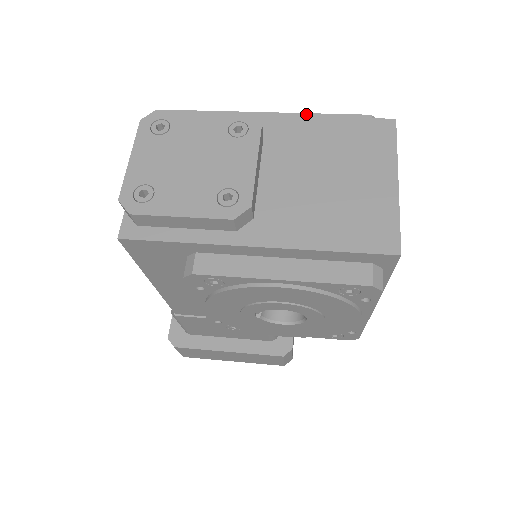
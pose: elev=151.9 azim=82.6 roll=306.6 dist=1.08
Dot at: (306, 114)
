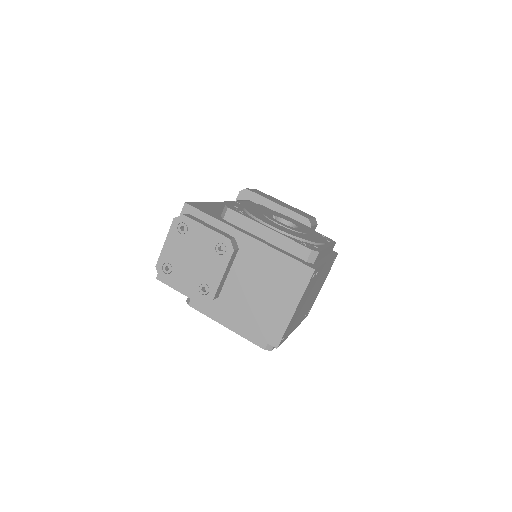
Dot at: (275, 232)
